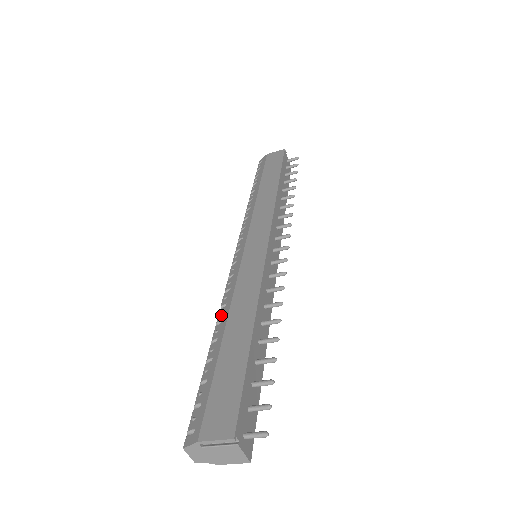
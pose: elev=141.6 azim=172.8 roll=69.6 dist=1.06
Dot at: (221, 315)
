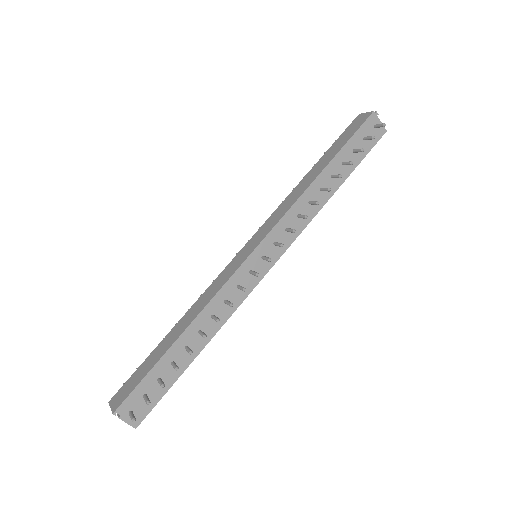
Dot at: occluded
